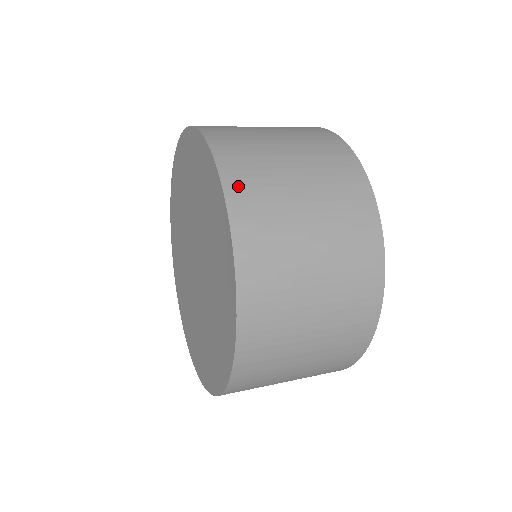
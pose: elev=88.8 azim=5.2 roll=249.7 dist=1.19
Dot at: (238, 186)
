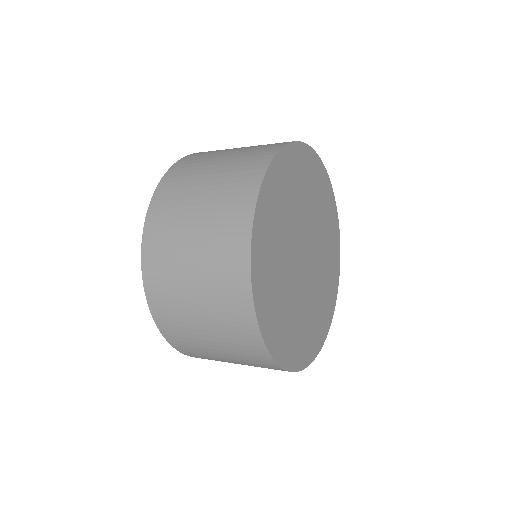
Dot at: (152, 284)
